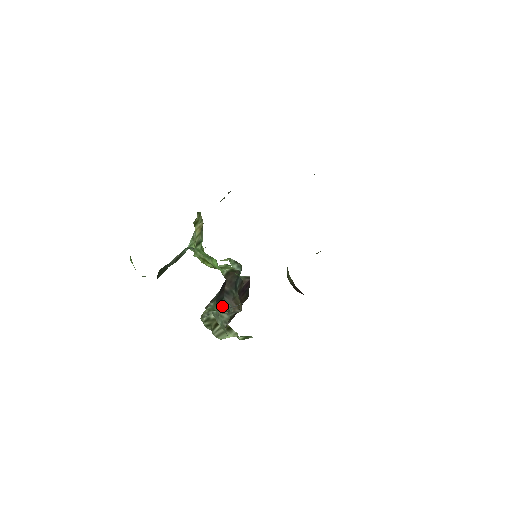
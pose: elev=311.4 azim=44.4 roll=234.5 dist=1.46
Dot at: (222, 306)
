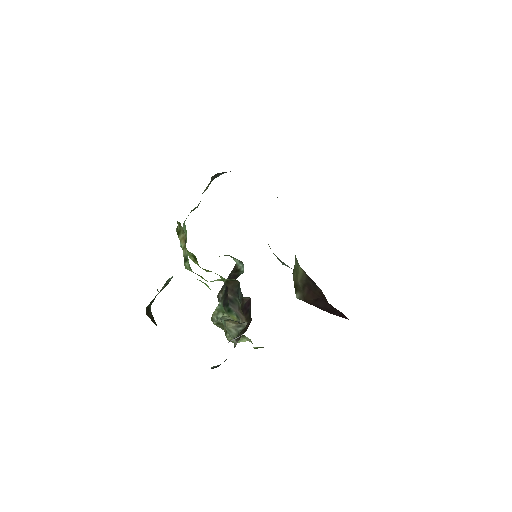
Dot at: (229, 312)
